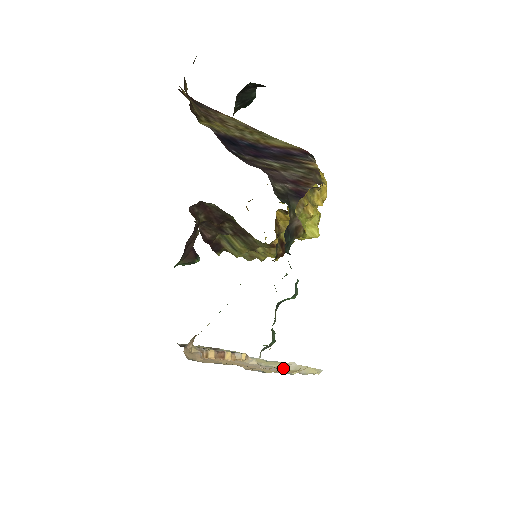
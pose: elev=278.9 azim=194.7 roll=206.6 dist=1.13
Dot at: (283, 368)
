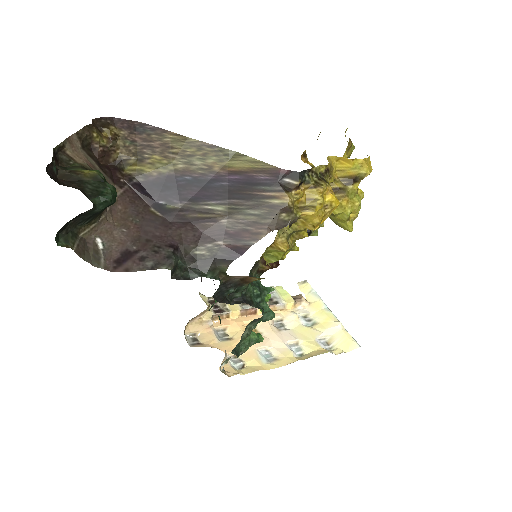
Dot at: (317, 332)
